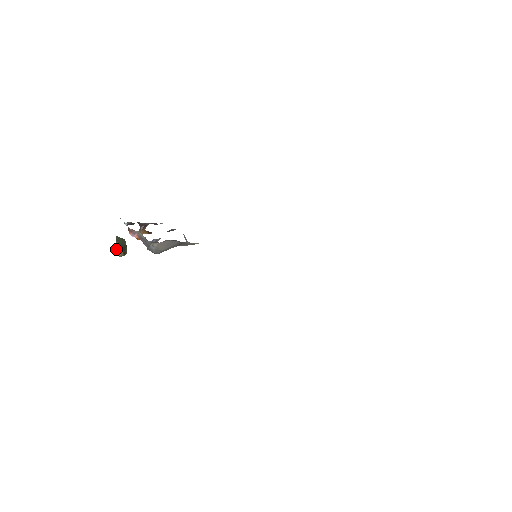
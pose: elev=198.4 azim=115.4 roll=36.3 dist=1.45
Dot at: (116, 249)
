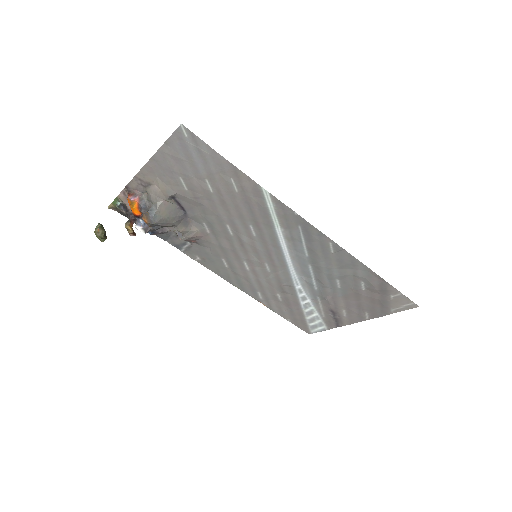
Dot at: (98, 227)
